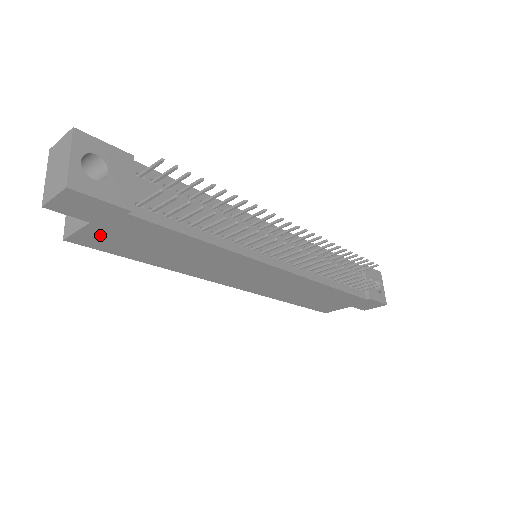
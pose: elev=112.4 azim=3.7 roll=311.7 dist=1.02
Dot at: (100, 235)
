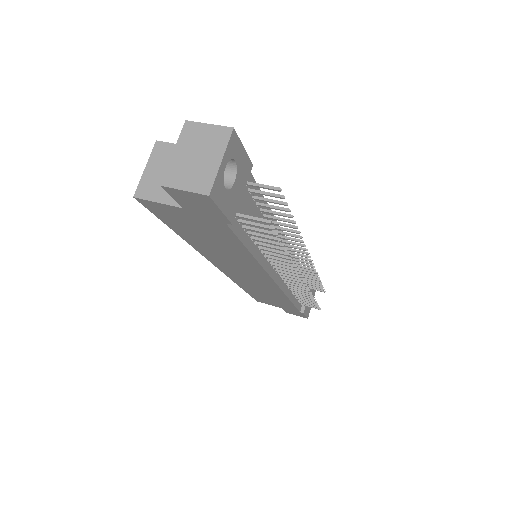
Dot at: (174, 213)
